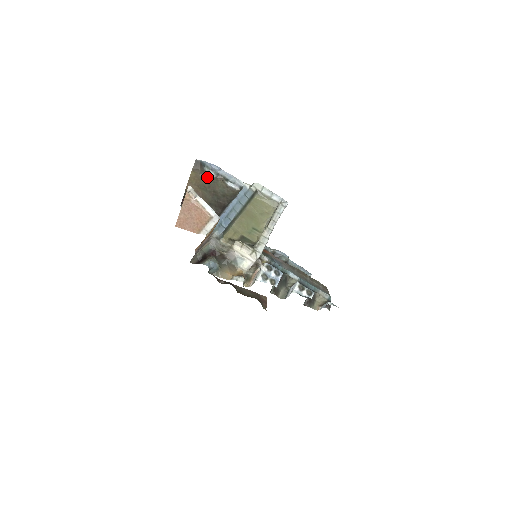
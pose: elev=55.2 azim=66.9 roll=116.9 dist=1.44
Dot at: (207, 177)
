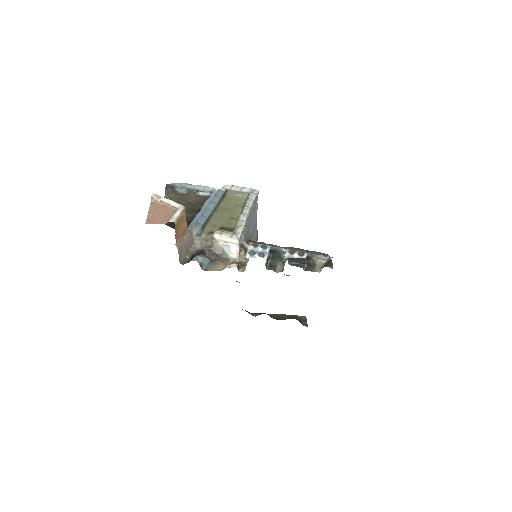
Dot at: (179, 195)
